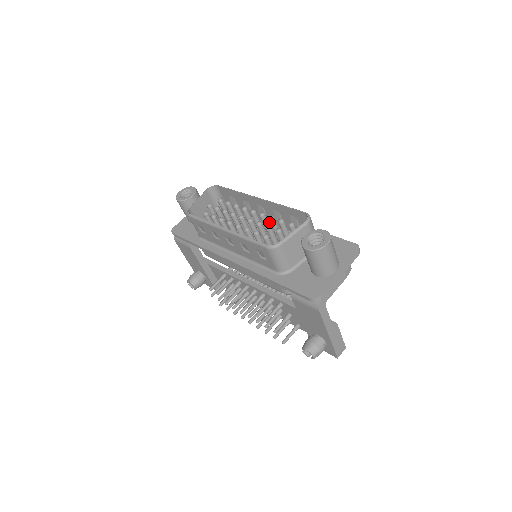
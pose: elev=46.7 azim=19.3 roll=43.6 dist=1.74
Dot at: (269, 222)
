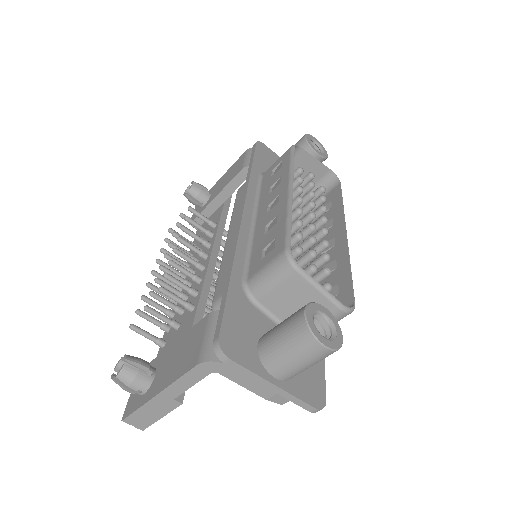
Dot at: occluded
